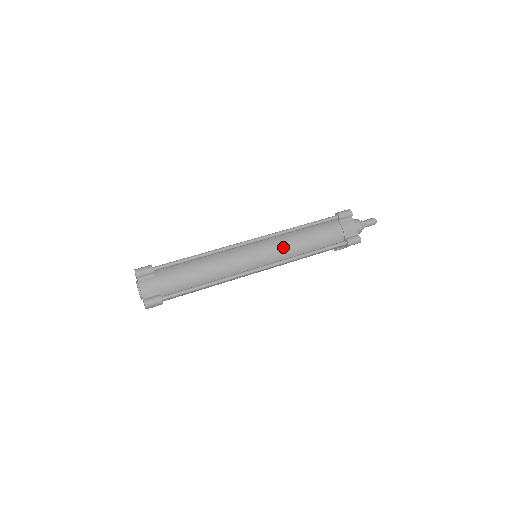
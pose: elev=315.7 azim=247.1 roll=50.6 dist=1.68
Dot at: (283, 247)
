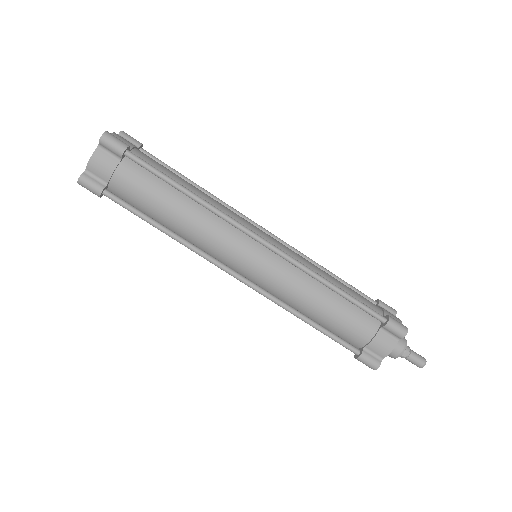
Dot at: (287, 284)
